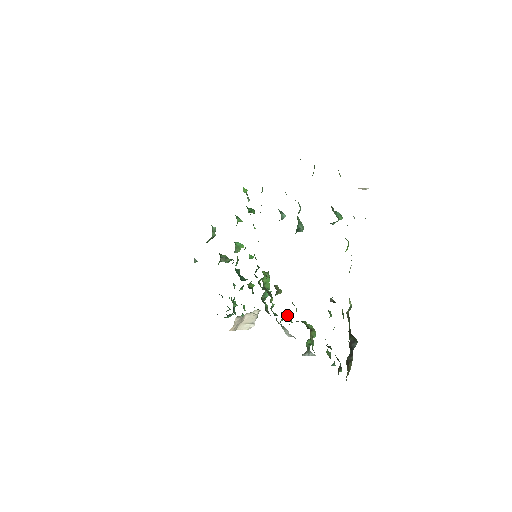
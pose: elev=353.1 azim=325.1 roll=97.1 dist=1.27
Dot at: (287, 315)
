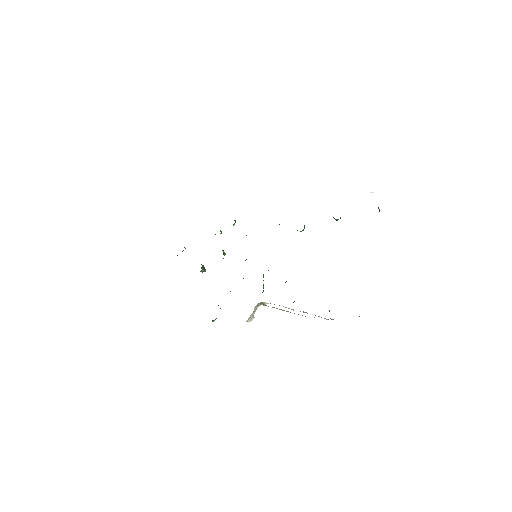
Dot at: occluded
